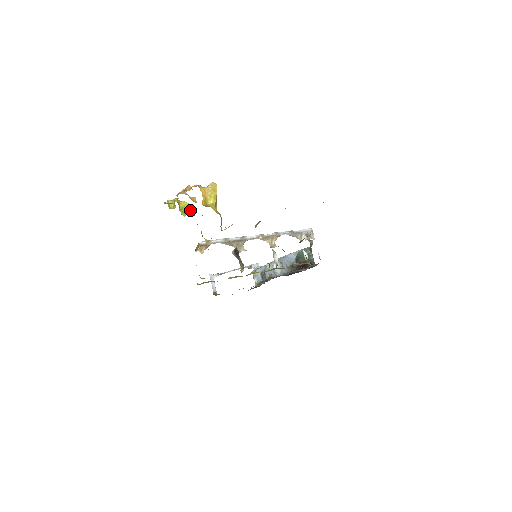
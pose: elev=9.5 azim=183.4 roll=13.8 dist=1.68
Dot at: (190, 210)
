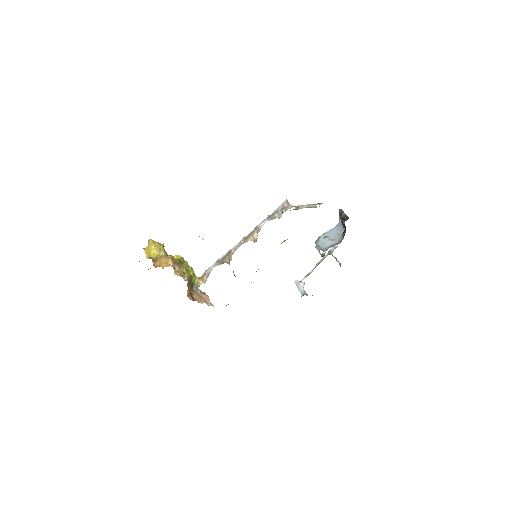
Dot at: occluded
